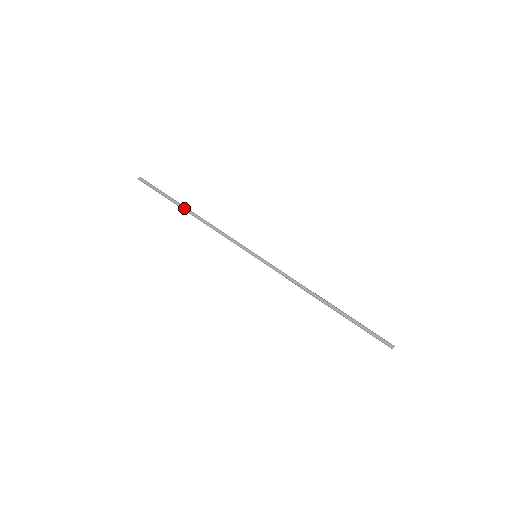
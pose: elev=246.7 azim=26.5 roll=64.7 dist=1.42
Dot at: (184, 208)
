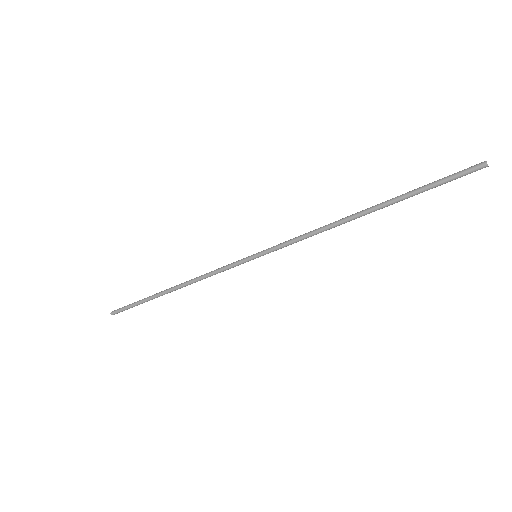
Dot at: occluded
